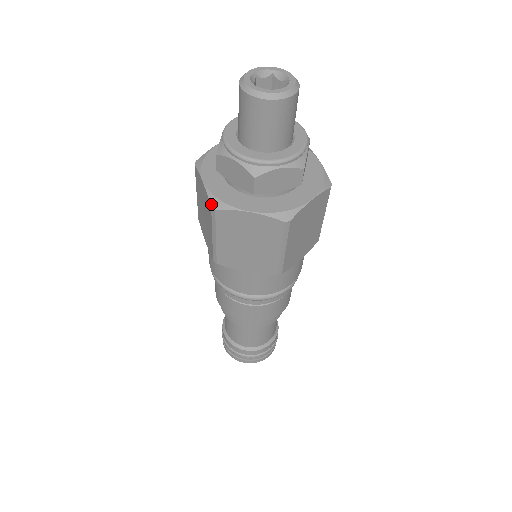
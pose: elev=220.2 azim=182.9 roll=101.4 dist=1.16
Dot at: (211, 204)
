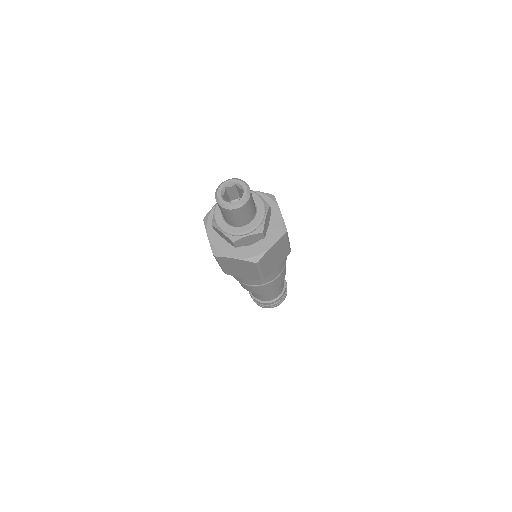
Dot at: (253, 262)
